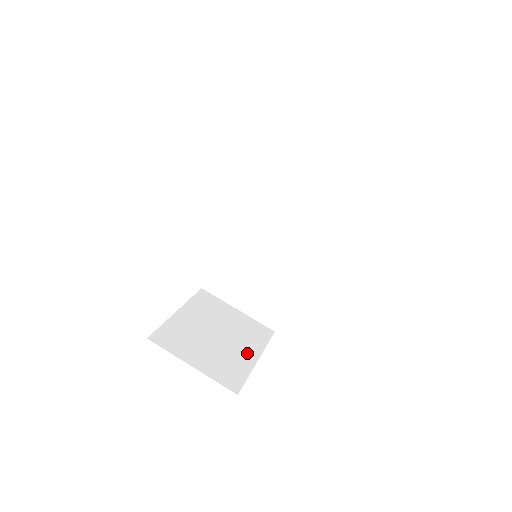
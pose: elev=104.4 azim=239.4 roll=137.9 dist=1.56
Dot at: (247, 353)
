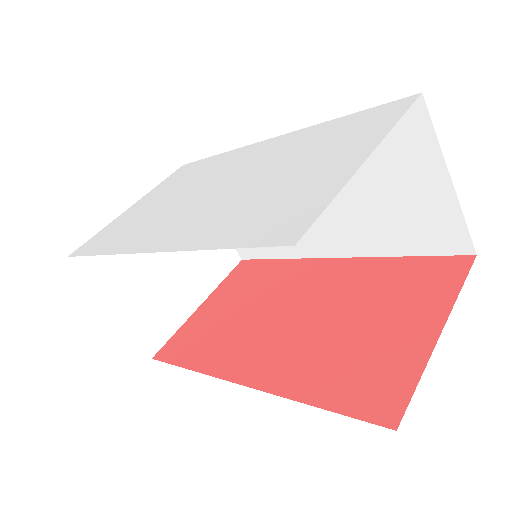
Dot at: (192, 293)
